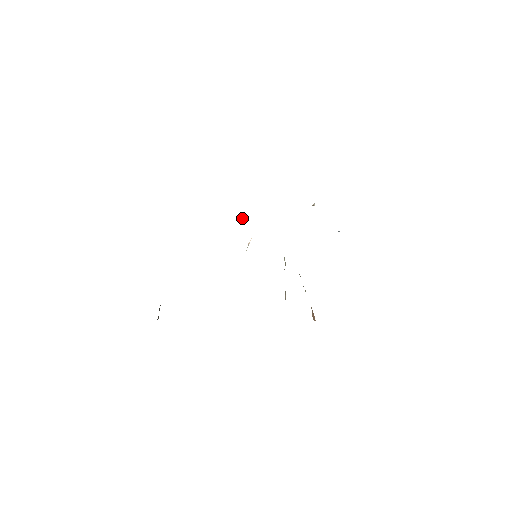
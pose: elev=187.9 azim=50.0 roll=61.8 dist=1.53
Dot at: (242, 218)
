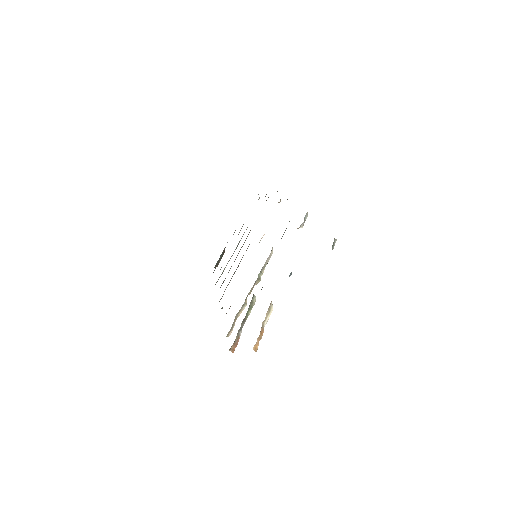
Dot at: (279, 202)
